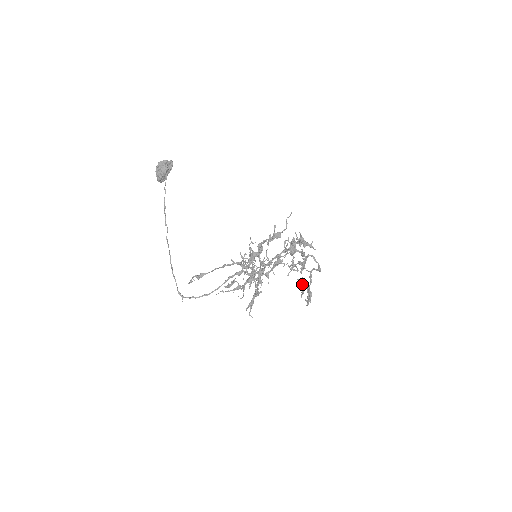
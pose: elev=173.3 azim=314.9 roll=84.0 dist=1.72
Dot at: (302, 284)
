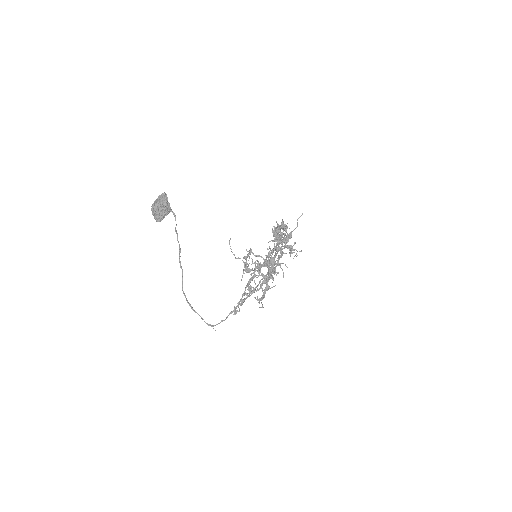
Dot at: occluded
